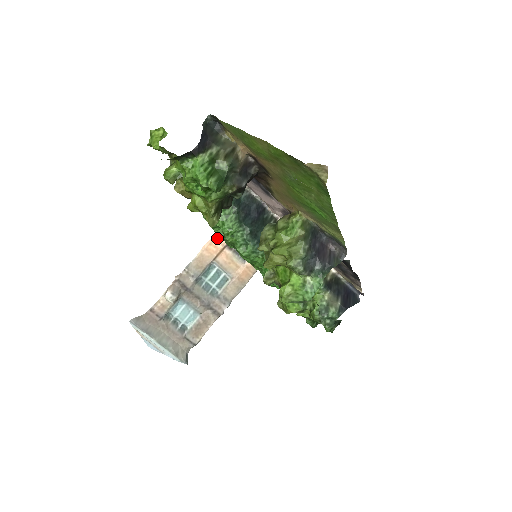
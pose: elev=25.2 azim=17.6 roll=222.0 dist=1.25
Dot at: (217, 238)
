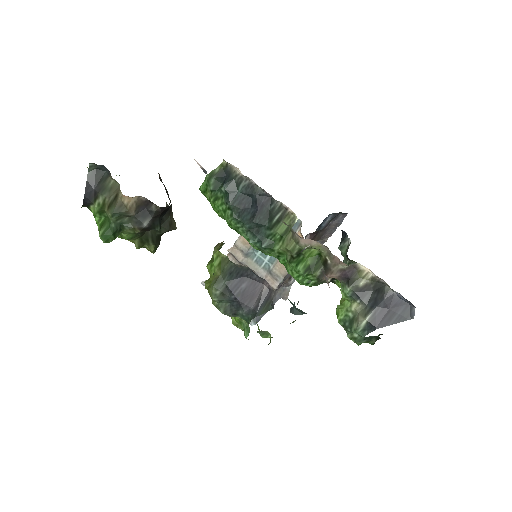
Dot at: occluded
